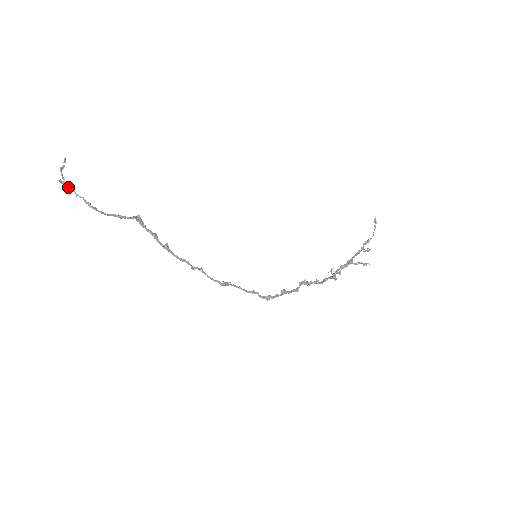
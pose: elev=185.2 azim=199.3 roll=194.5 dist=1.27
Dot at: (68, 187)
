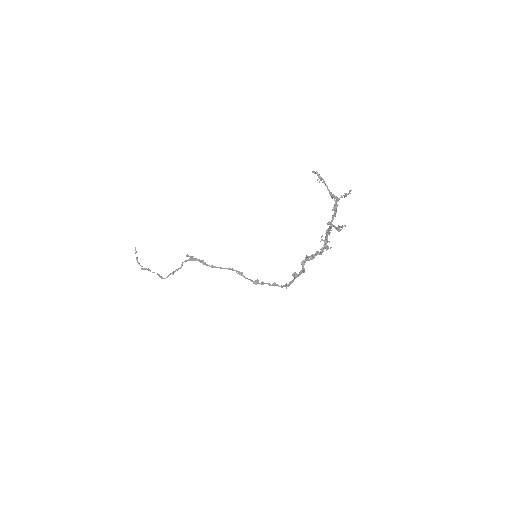
Dot at: (147, 269)
